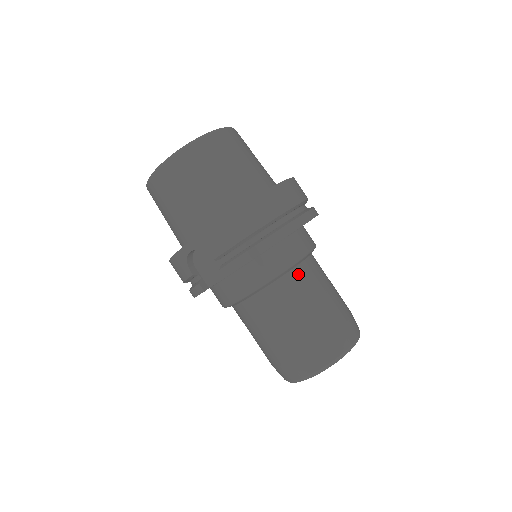
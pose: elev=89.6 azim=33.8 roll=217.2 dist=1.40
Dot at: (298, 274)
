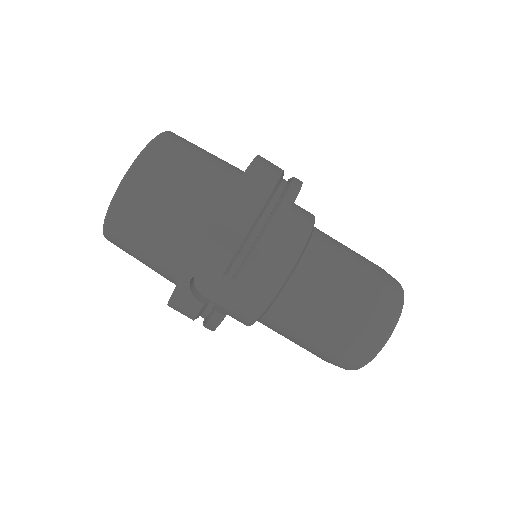
Dot at: (314, 251)
